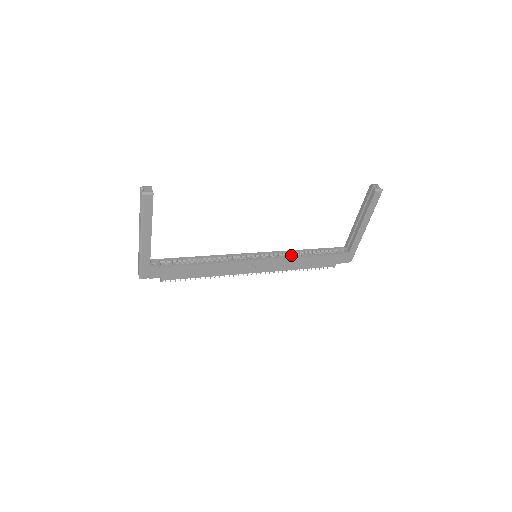
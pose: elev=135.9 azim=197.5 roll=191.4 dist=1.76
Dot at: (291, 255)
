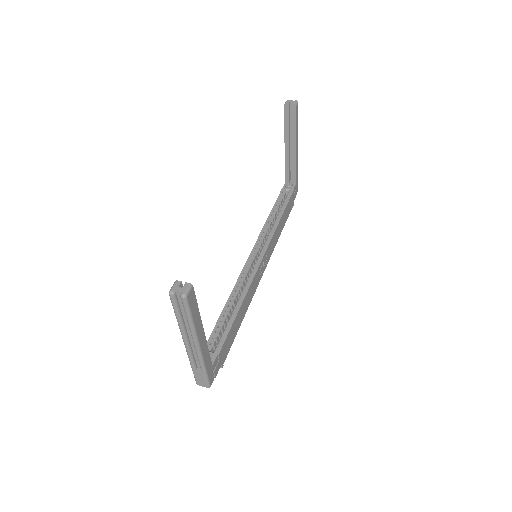
Dot at: (269, 228)
